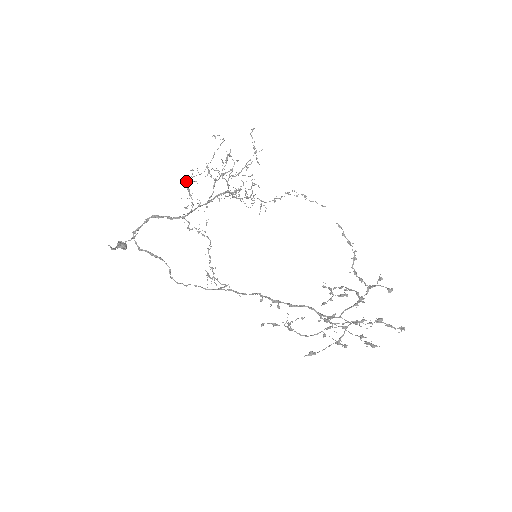
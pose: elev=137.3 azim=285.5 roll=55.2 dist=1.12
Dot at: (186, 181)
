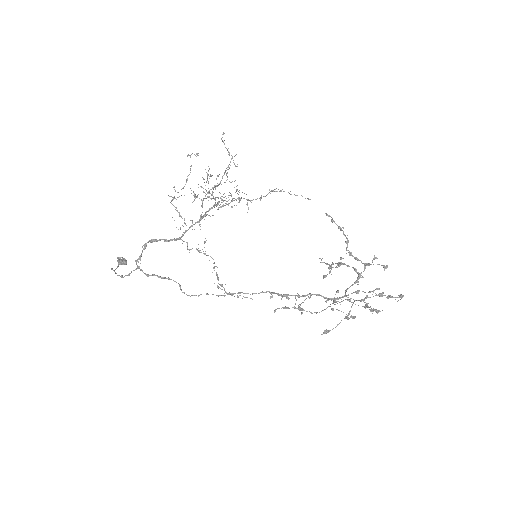
Dot at: occluded
